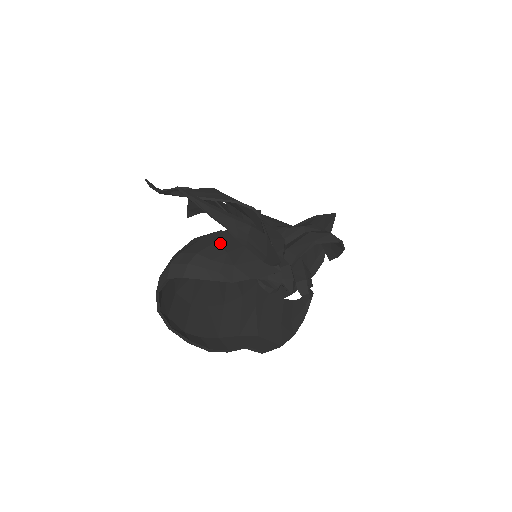
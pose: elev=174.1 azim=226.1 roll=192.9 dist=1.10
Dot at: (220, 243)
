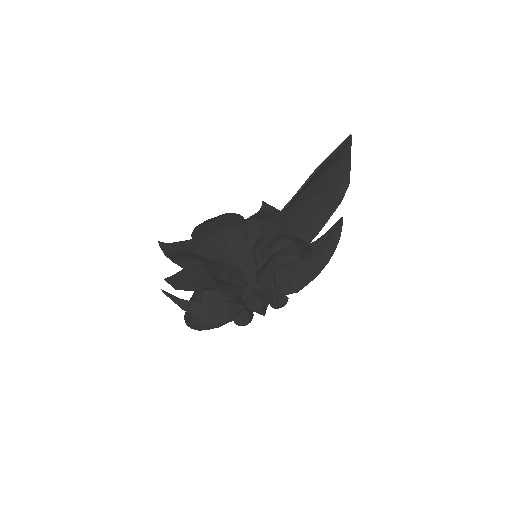
Dot at: occluded
